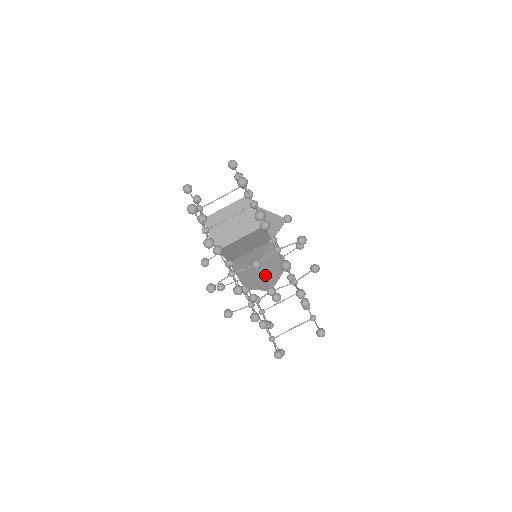
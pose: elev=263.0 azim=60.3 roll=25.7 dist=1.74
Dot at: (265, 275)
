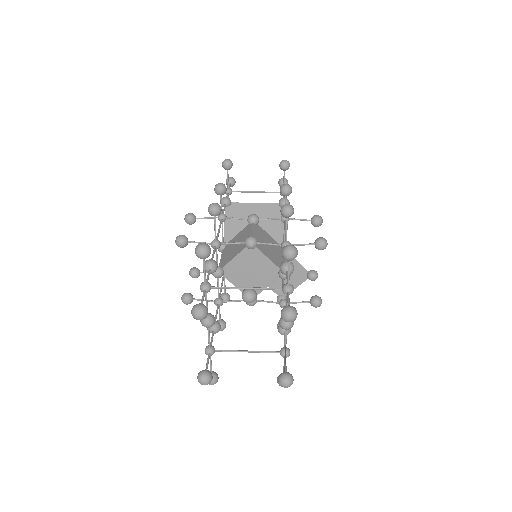
Dot at: (255, 234)
